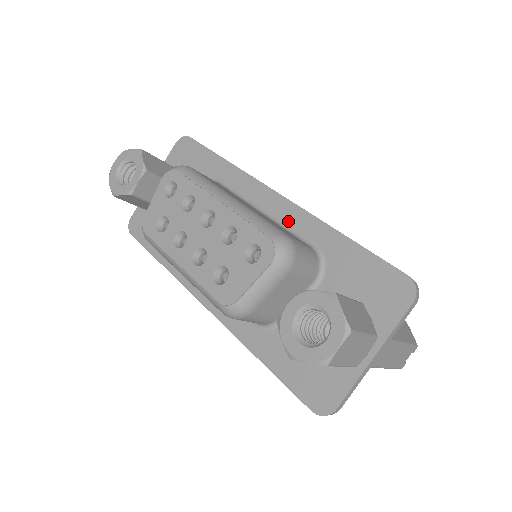
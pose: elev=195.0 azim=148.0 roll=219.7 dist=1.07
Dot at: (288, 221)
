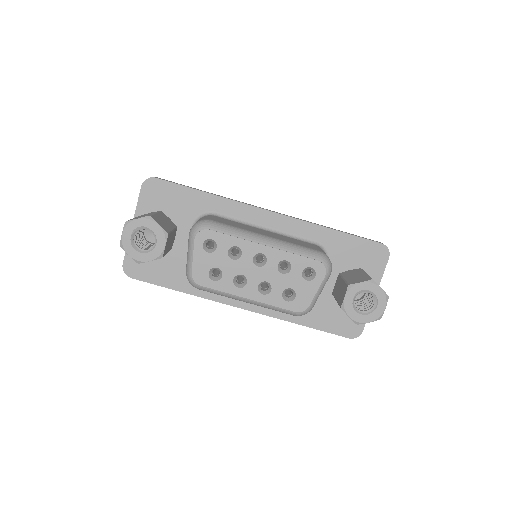
Dot at: (288, 230)
